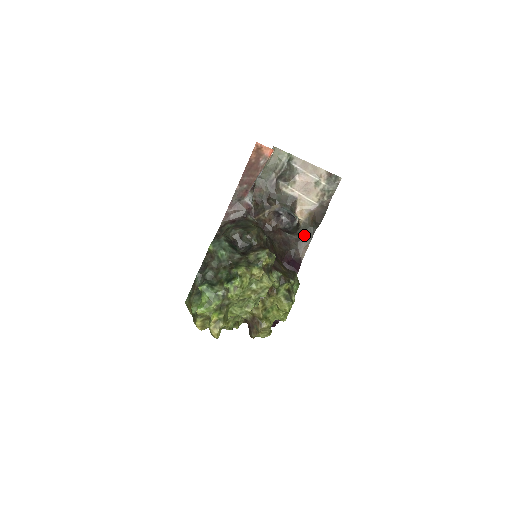
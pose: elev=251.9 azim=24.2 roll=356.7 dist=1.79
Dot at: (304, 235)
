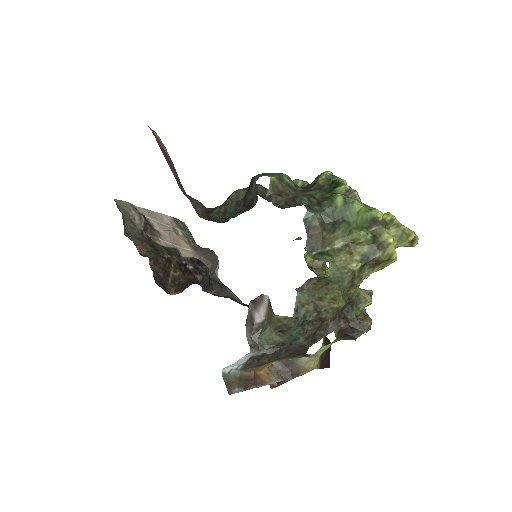
Dot at: (217, 285)
